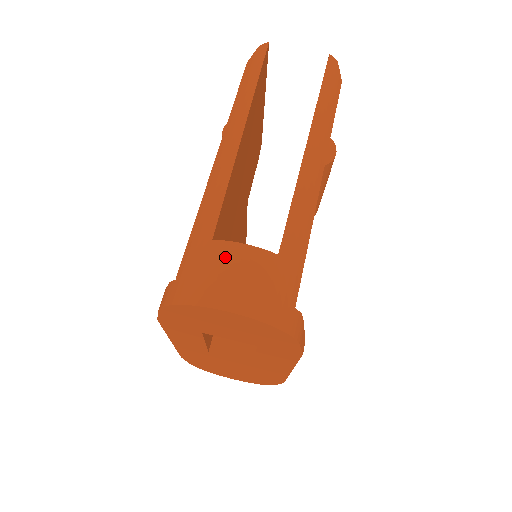
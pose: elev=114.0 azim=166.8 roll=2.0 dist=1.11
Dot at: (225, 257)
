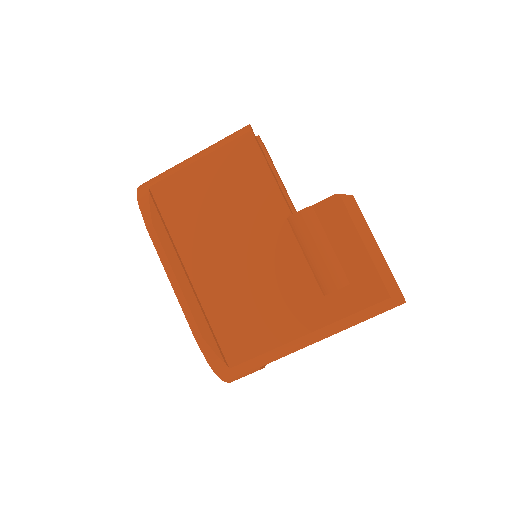
Dot at: occluded
